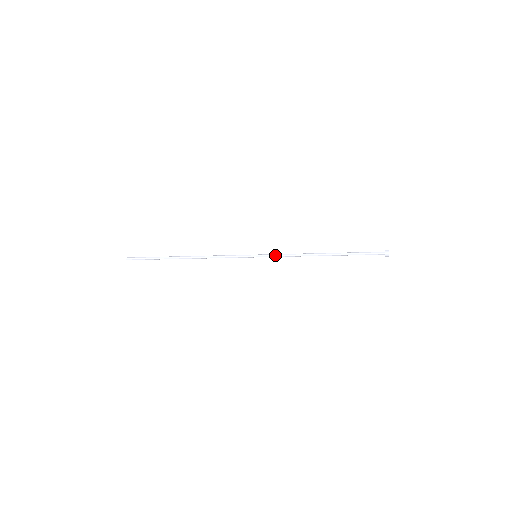
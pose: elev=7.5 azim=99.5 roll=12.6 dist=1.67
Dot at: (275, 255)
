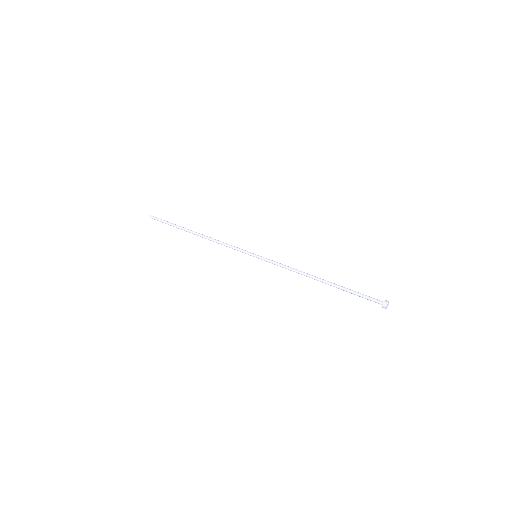
Dot at: occluded
